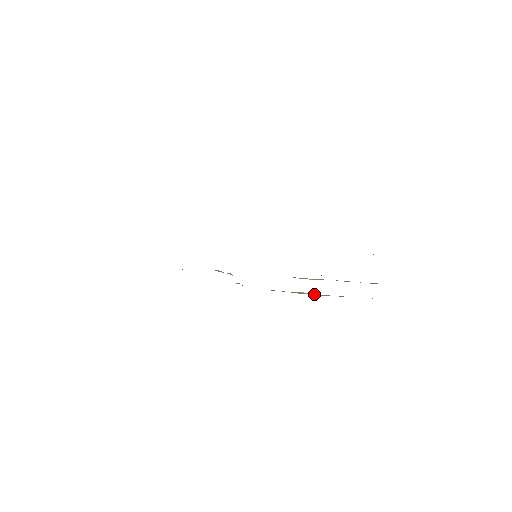
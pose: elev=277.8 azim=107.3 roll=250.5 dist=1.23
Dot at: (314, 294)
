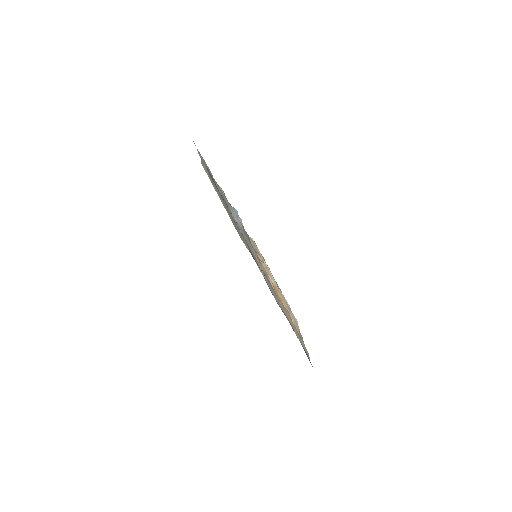
Dot at: occluded
